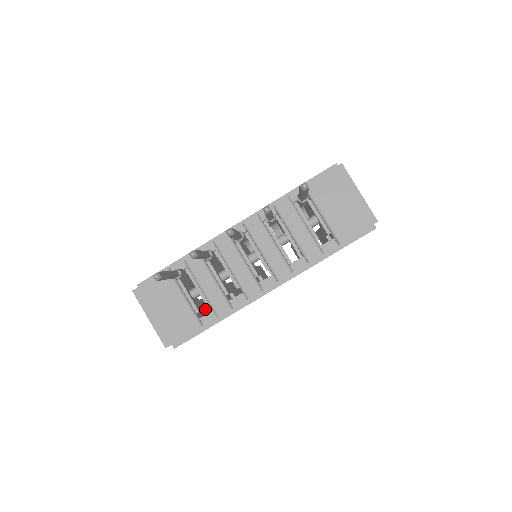
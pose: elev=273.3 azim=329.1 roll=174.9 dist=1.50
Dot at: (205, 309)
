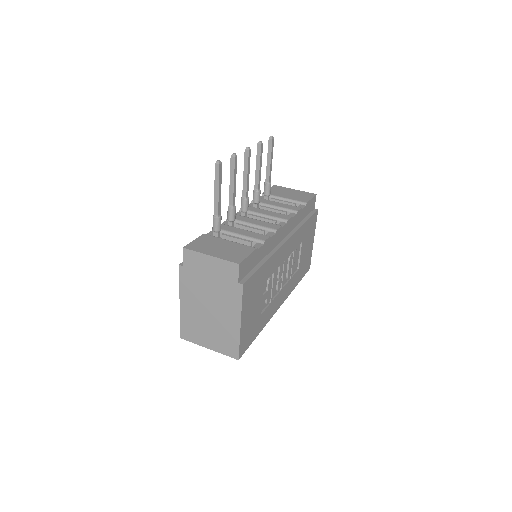
Dot at: occluded
